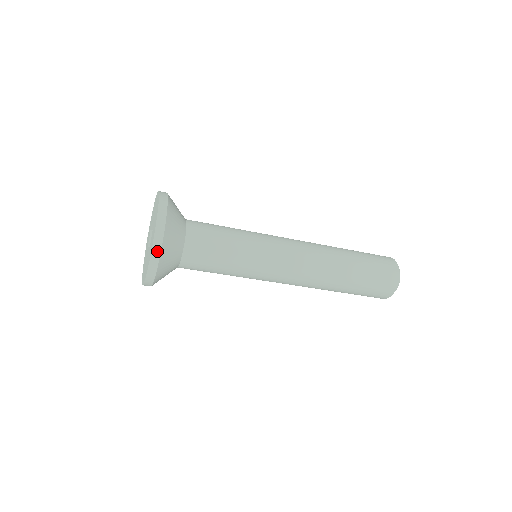
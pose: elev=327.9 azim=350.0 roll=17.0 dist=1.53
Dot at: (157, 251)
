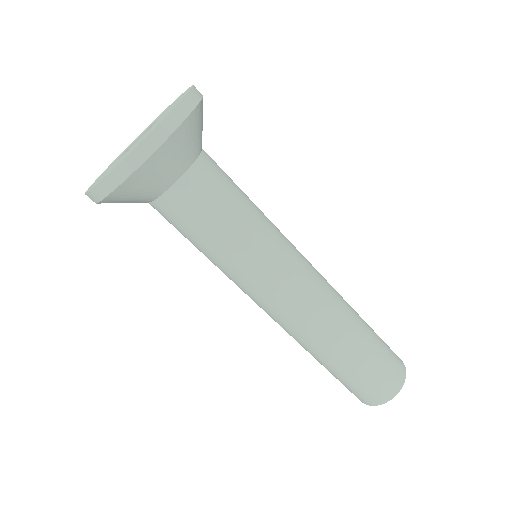
Dot at: (93, 199)
